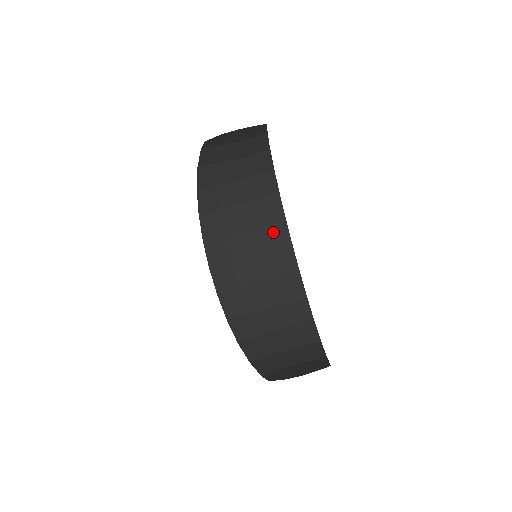
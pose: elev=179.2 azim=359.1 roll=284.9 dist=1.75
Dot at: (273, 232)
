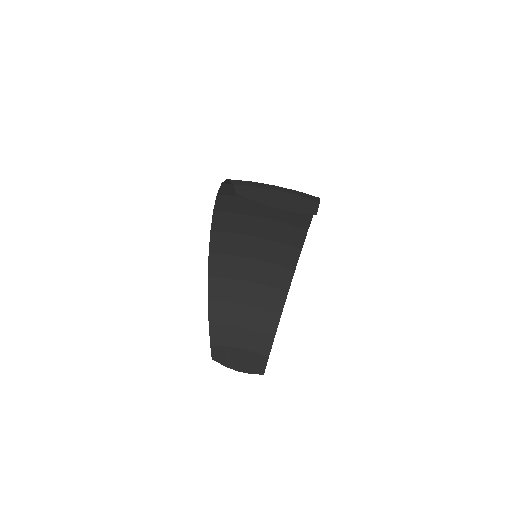
Dot at: (289, 231)
